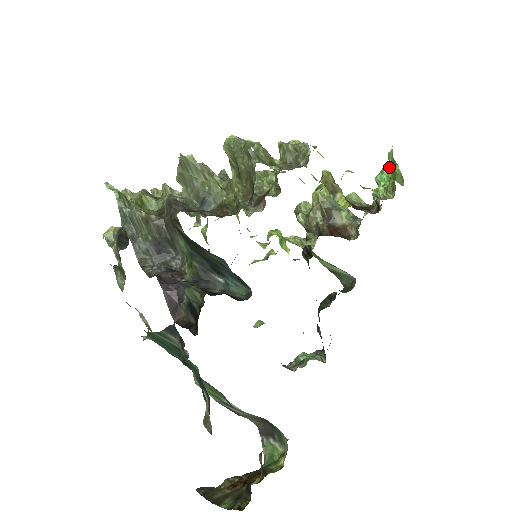
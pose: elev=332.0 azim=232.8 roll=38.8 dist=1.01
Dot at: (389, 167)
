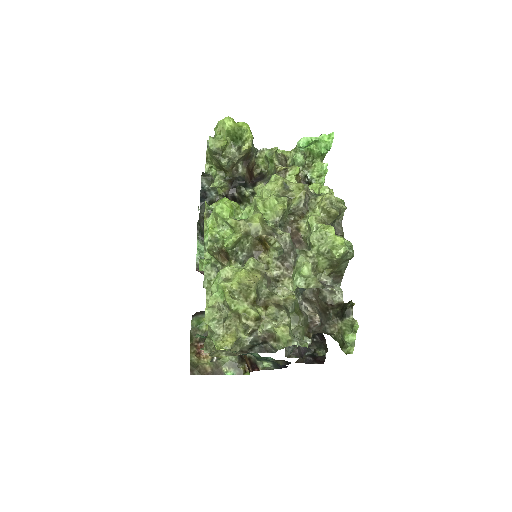
Dot at: (315, 142)
